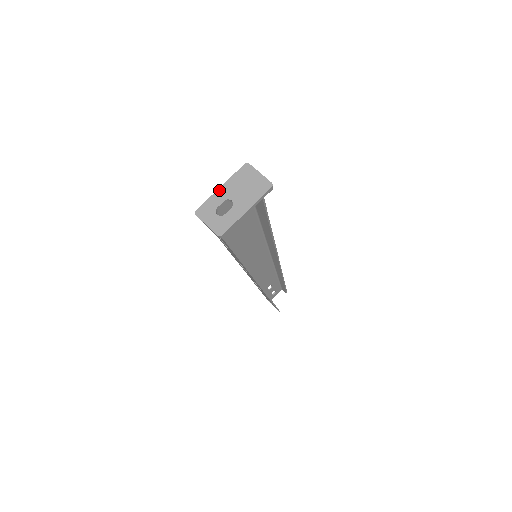
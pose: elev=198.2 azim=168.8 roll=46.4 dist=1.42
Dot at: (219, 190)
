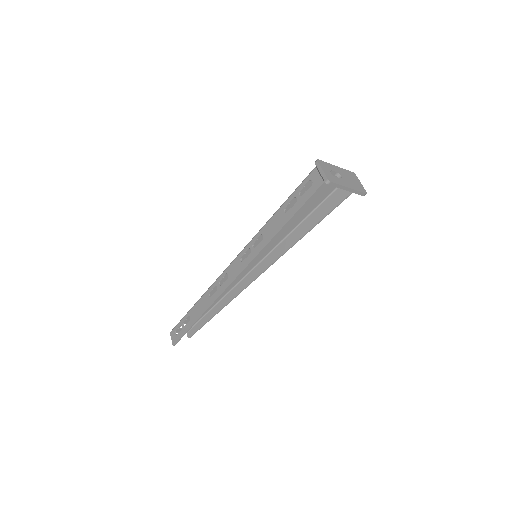
Dot at: (335, 166)
